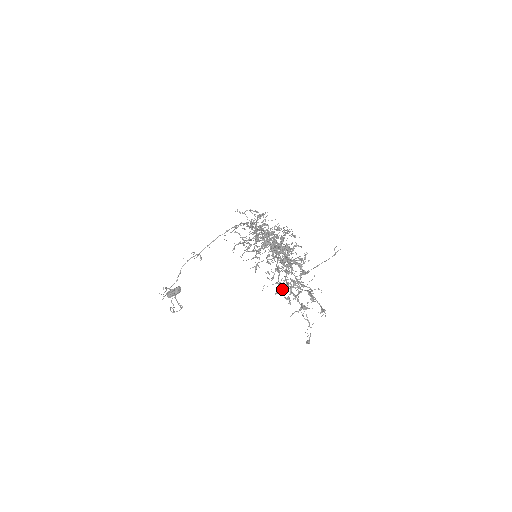
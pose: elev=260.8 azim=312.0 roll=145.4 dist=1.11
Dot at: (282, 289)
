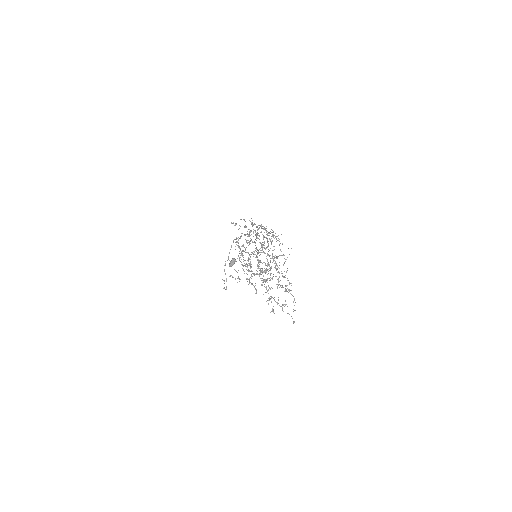
Dot at: occluded
